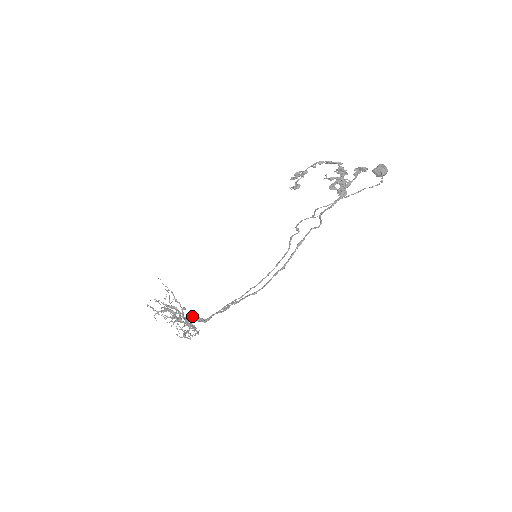
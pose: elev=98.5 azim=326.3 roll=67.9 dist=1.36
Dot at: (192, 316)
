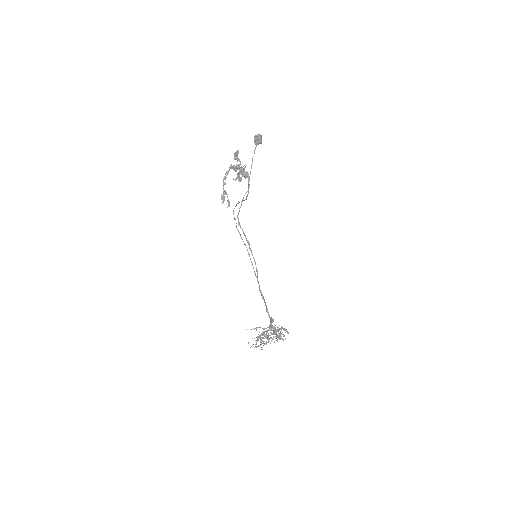
Dot at: occluded
